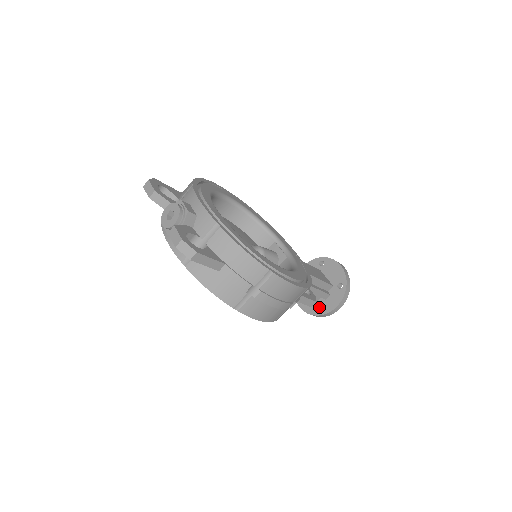
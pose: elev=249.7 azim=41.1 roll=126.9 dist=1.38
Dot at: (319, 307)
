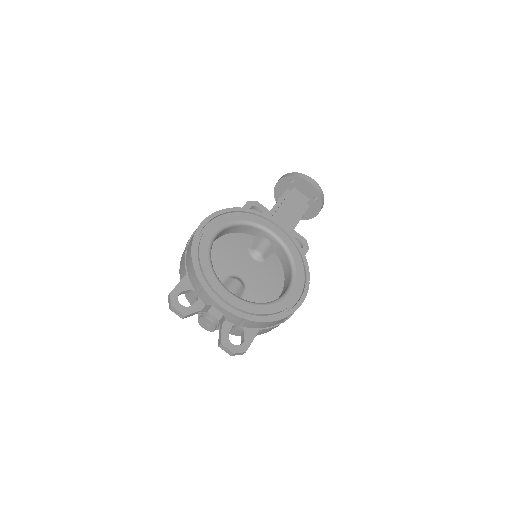
Dot at: occluded
